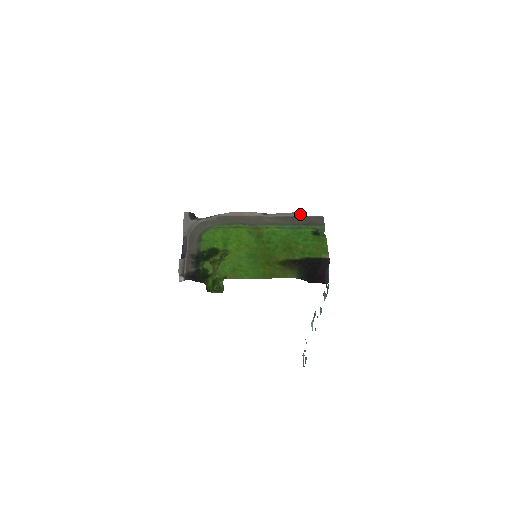
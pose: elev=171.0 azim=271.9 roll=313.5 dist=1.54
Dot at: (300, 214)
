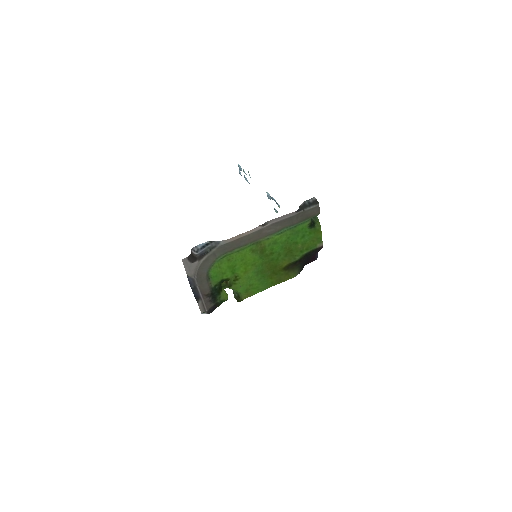
Dot at: (298, 212)
